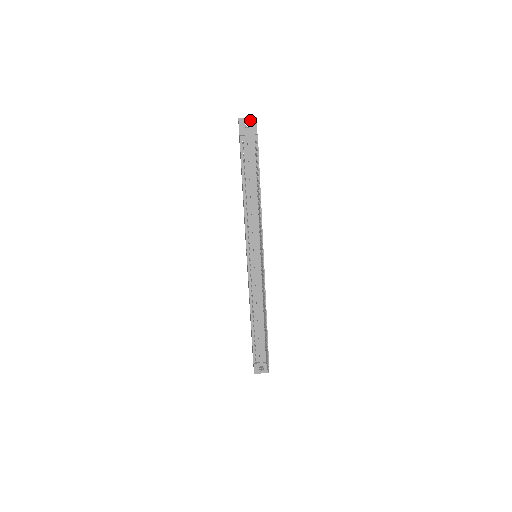
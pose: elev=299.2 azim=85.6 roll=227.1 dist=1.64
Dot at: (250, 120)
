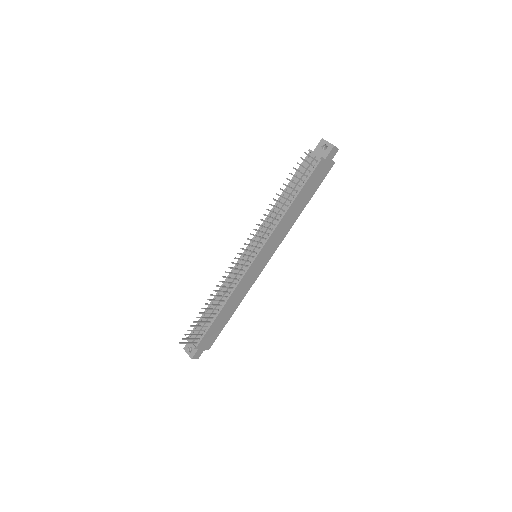
Dot at: (328, 145)
